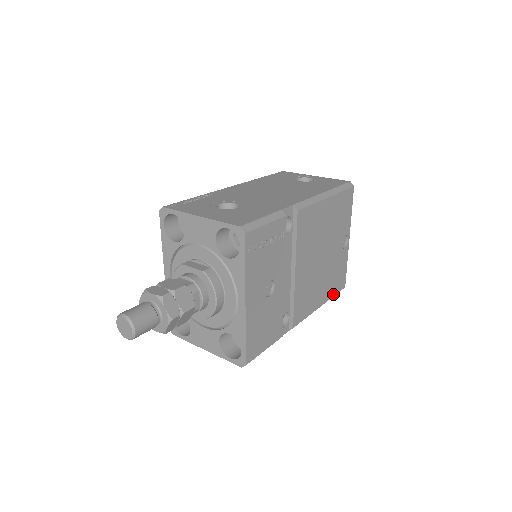
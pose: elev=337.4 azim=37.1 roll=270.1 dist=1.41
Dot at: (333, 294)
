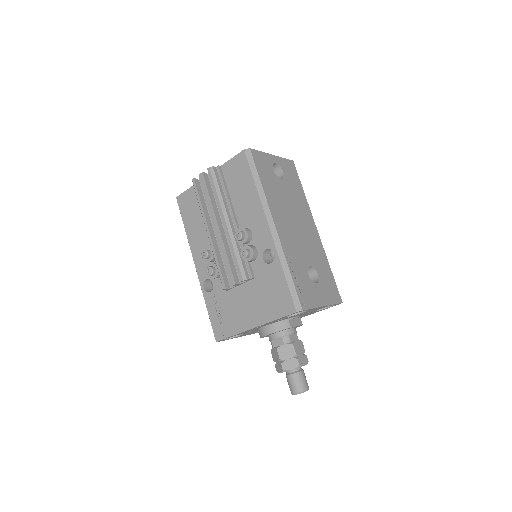
Dot at: occluded
